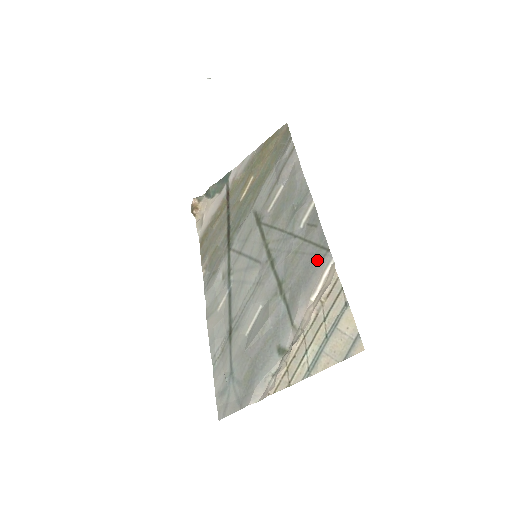
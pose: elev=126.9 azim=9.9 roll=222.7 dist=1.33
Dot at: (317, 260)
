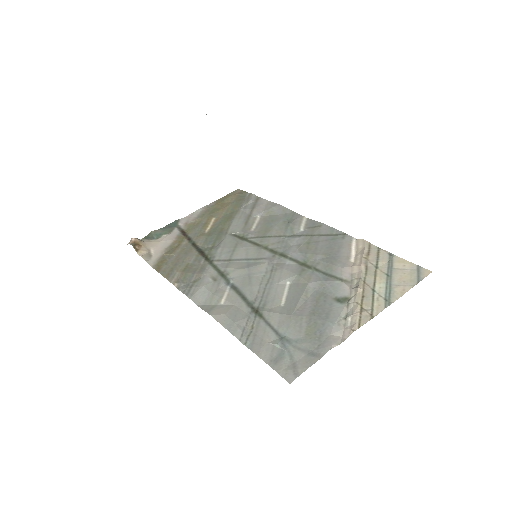
Dot at: (337, 241)
